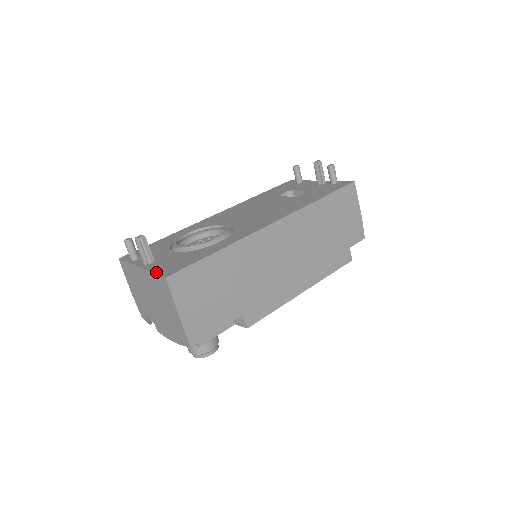
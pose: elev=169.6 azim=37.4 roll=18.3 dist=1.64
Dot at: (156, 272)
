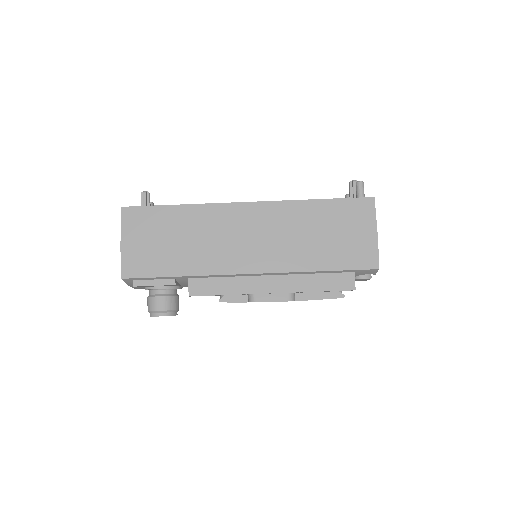
Dot at: occluded
